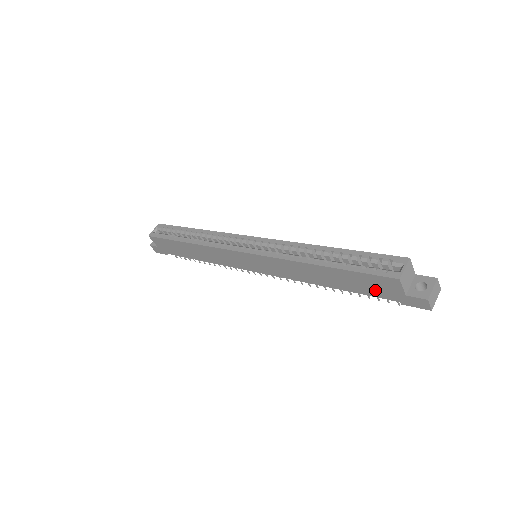
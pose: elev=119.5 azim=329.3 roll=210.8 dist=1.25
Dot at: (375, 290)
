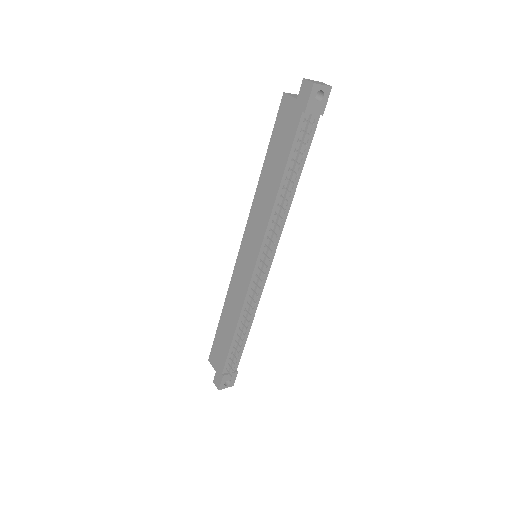
Dot at: (289, 130)
